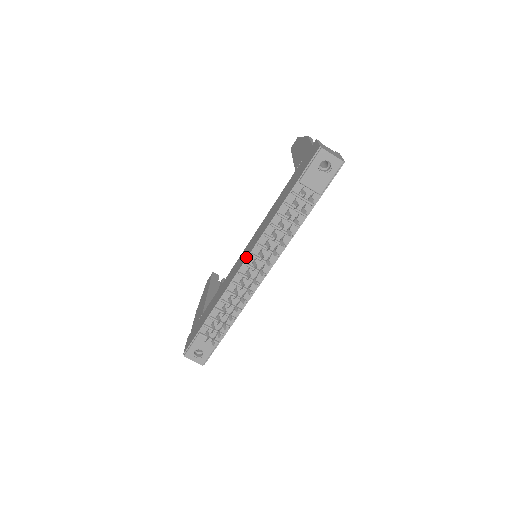
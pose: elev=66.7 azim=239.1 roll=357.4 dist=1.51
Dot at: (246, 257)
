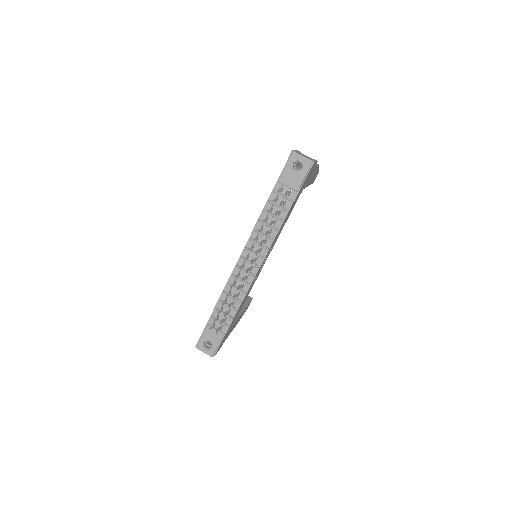
Dot at: (242, 252)
